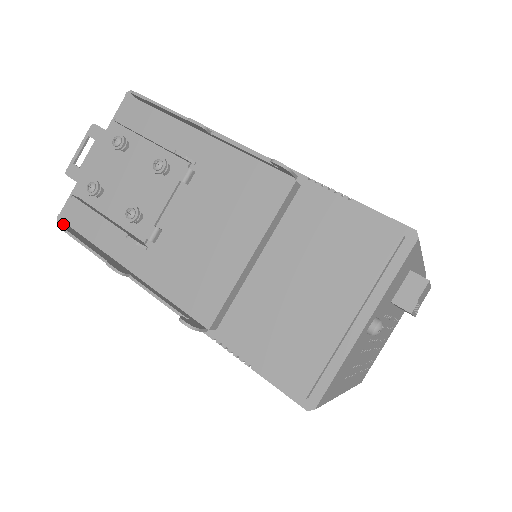
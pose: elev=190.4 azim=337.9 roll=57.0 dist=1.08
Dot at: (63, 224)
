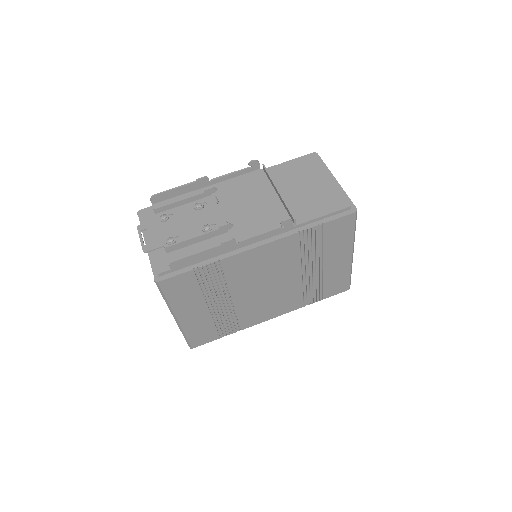
Dot at: (171, 266)
